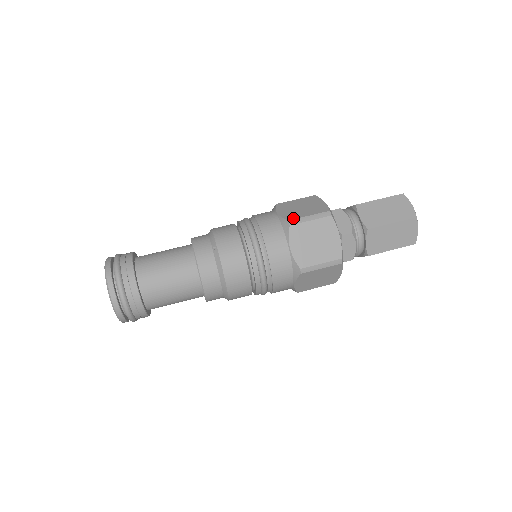
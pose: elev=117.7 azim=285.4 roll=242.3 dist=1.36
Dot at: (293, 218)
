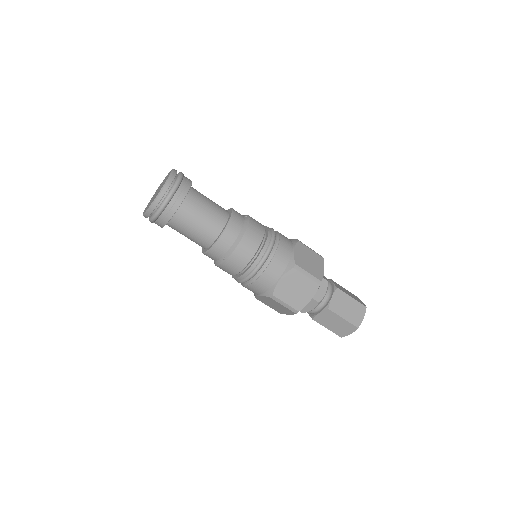
Dot at: (277, 296)
